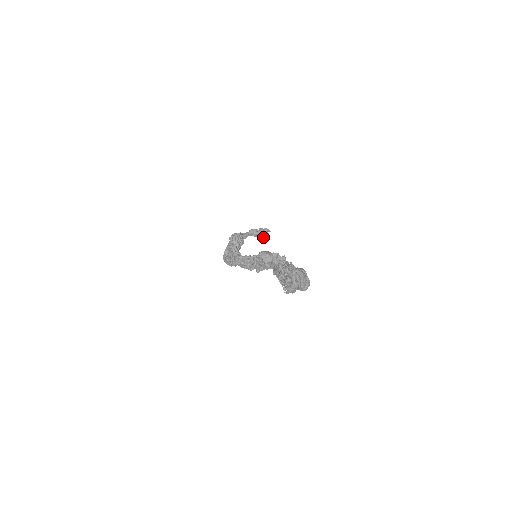
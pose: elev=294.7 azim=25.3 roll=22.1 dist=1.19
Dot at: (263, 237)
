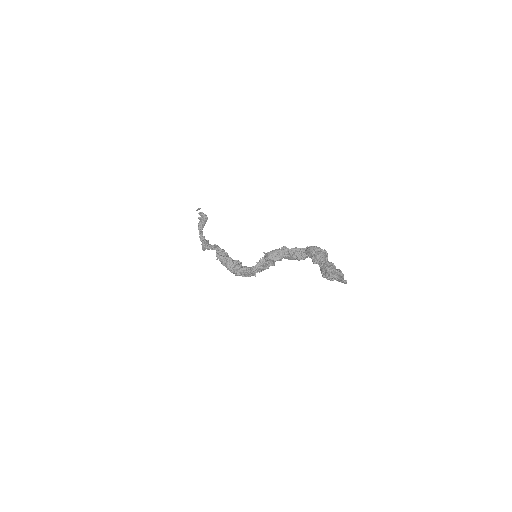
Dot at: (206, 220)
